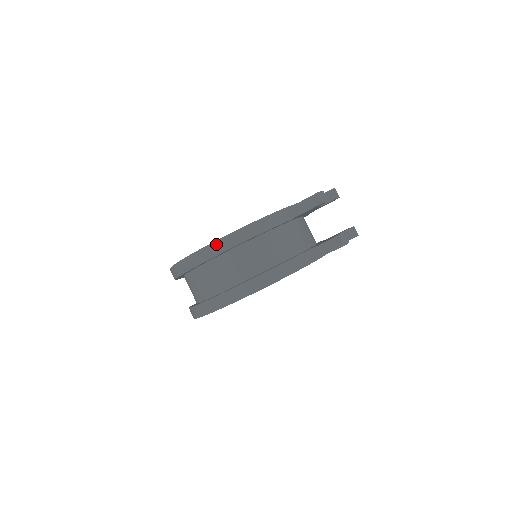
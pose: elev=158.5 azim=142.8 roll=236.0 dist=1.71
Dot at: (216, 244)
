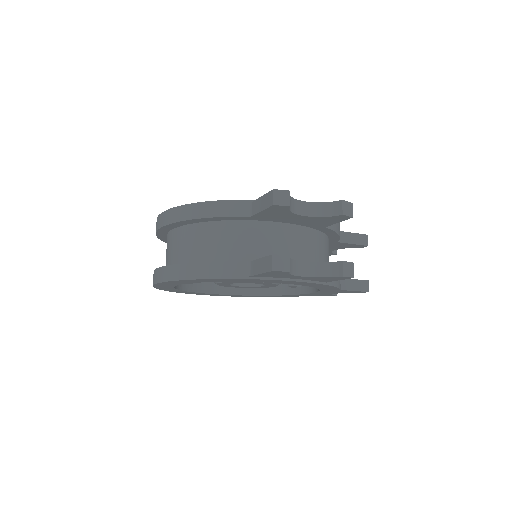
Dot at: (167, 213)
